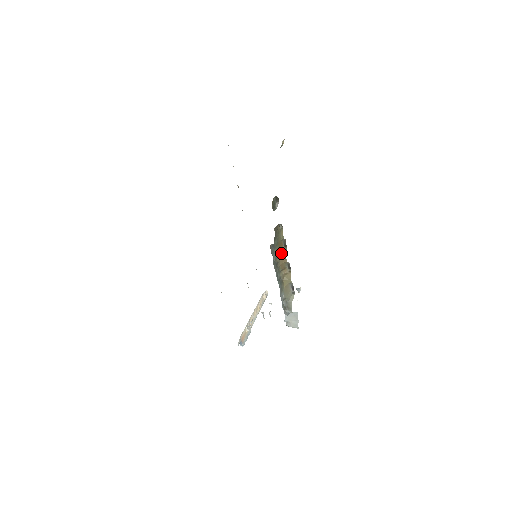
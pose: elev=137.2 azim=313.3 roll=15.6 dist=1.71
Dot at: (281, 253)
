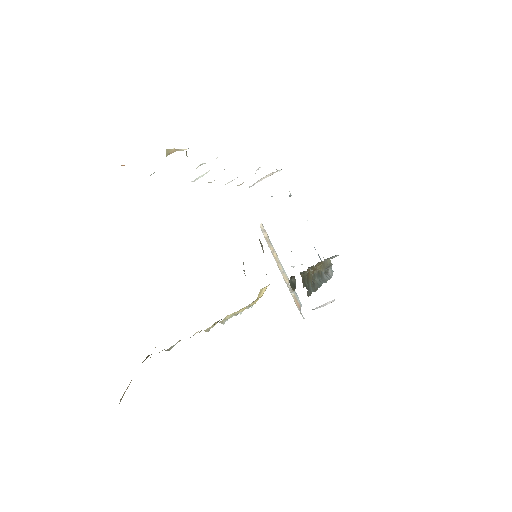
Dot at: (309, 271)
